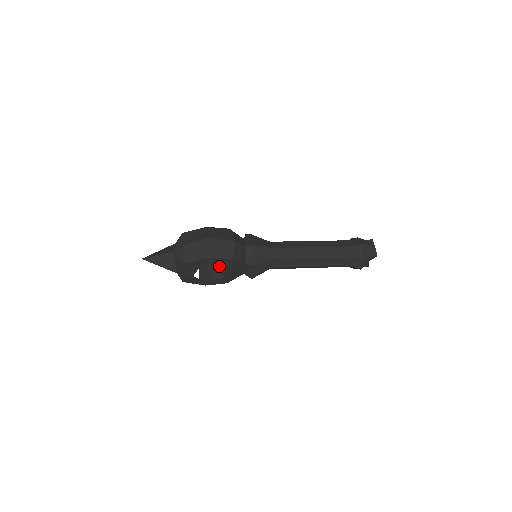
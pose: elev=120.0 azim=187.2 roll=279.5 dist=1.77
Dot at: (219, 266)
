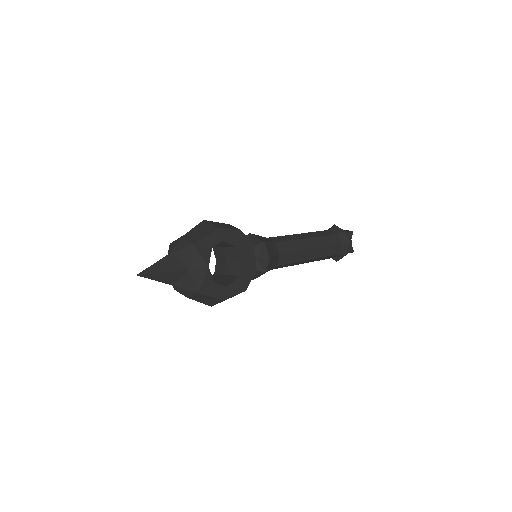
Dot at: (226, 276)
